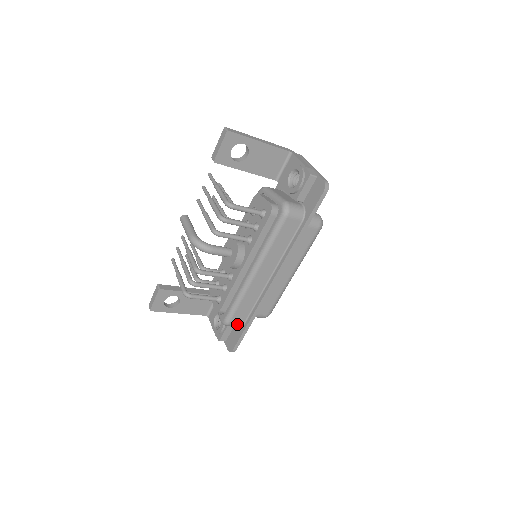
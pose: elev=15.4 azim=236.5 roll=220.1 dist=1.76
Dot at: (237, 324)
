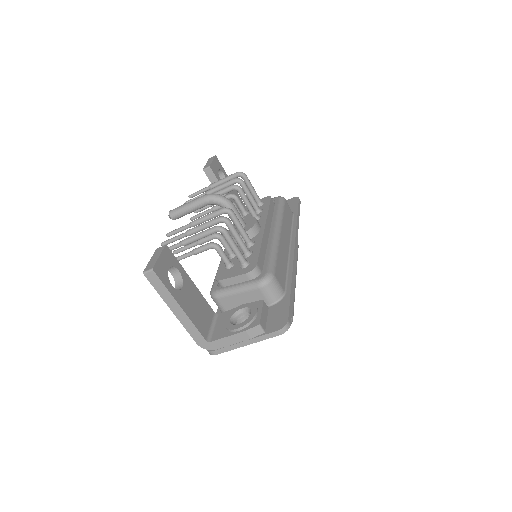
Dot at: (279, 286)
